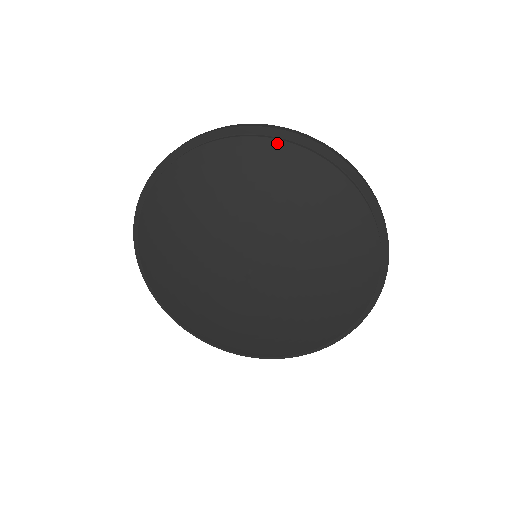
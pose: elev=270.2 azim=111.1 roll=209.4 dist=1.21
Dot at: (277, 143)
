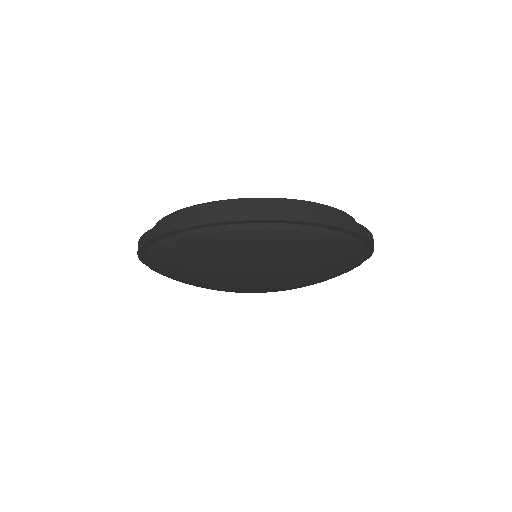
Dot at: (232, 233)
